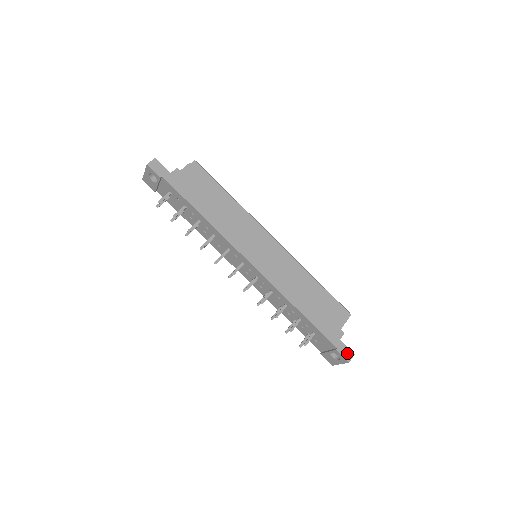
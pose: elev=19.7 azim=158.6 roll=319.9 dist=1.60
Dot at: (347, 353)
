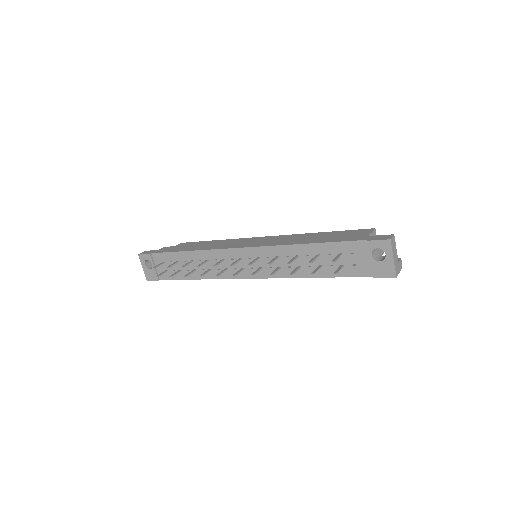
Dot at: (383, 237)
